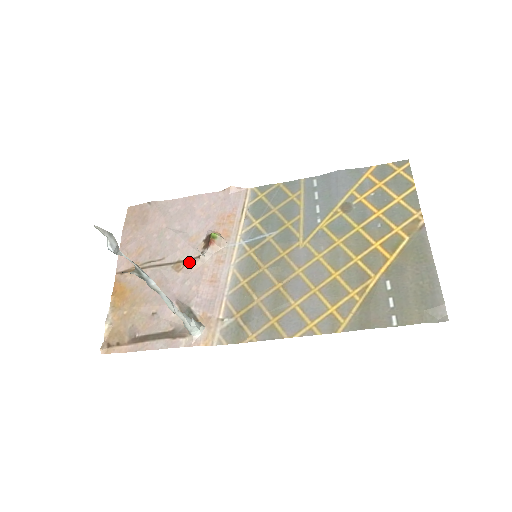
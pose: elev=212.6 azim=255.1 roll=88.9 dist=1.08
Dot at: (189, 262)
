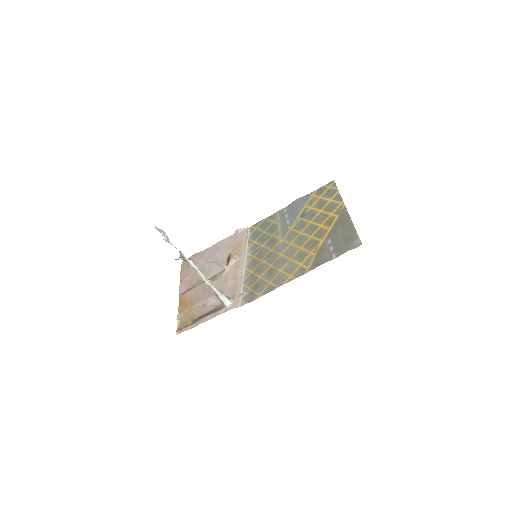
Dot at: (220, 274)
